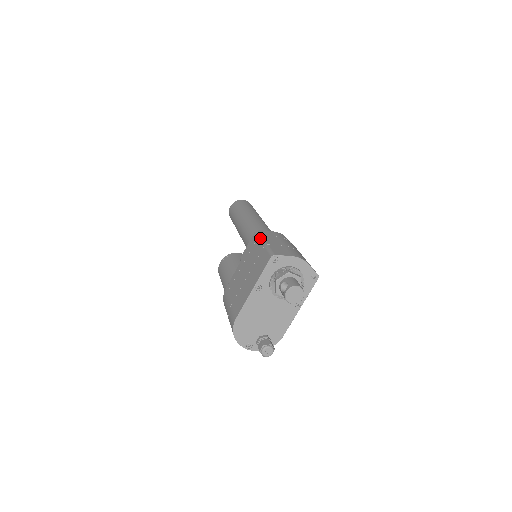
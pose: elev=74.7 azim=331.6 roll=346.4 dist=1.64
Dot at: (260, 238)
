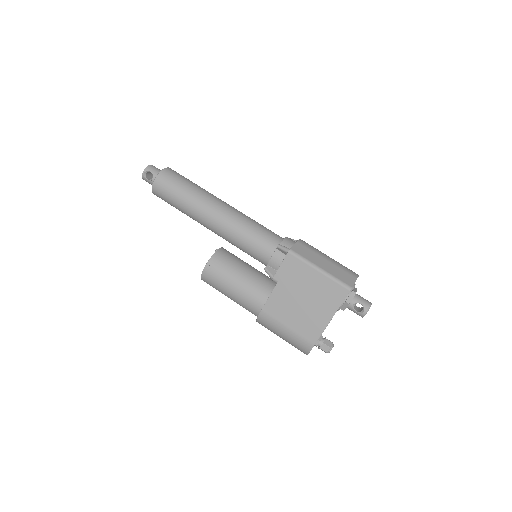
Dot at: (309, 263)
